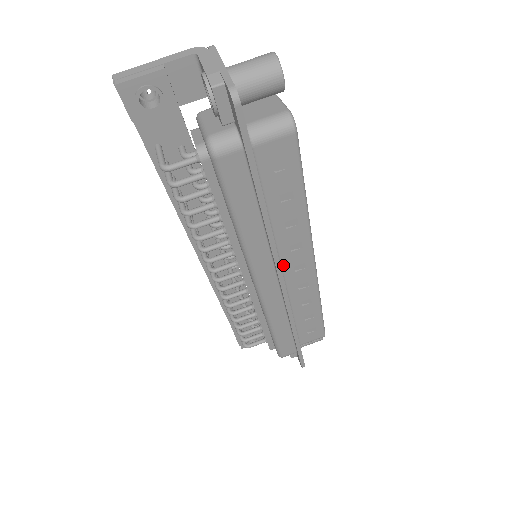
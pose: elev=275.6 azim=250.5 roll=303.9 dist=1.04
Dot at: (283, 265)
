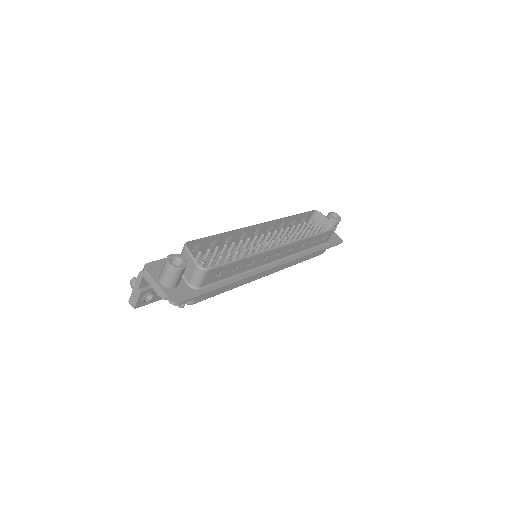
Dot at: (269, 262)
